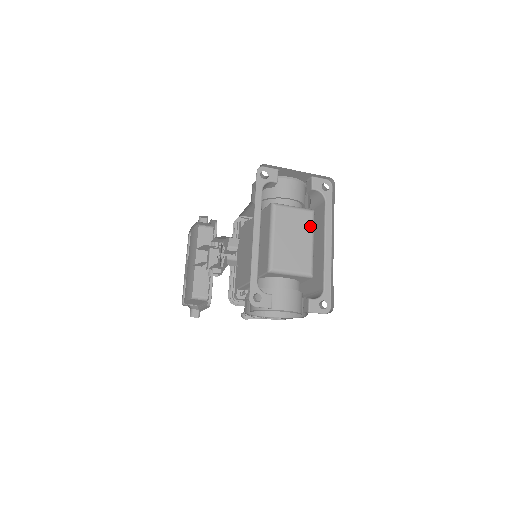
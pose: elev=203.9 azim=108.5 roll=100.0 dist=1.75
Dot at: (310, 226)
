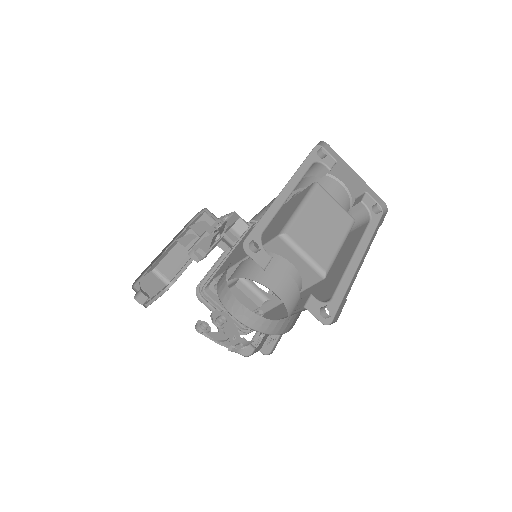
Dot at: (345, 229)
